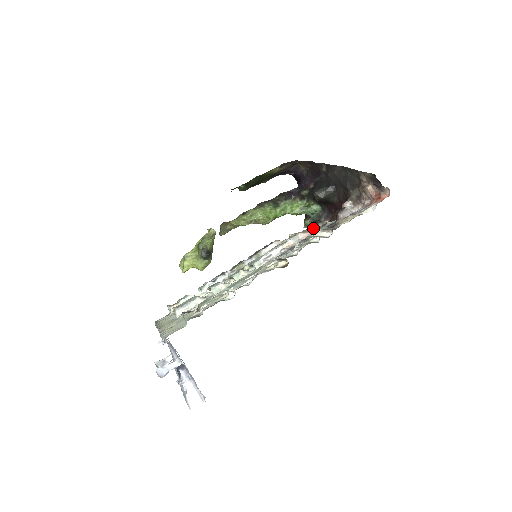
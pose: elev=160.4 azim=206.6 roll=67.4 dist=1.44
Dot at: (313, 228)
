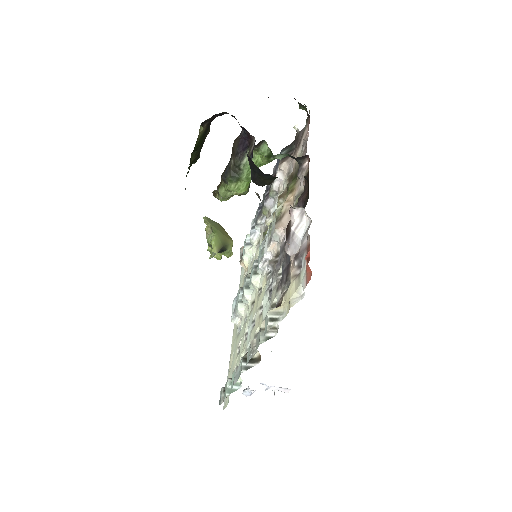
Dot at: occluded
